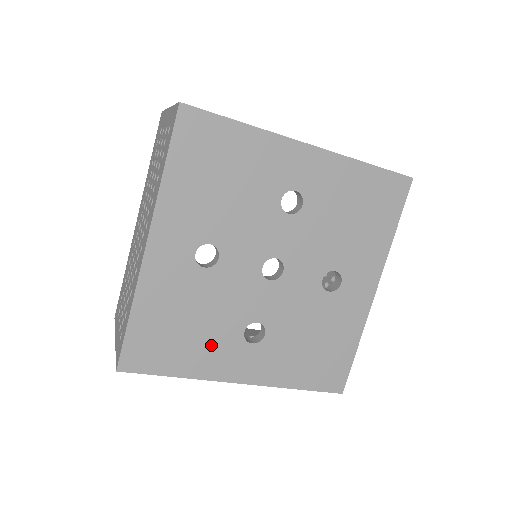
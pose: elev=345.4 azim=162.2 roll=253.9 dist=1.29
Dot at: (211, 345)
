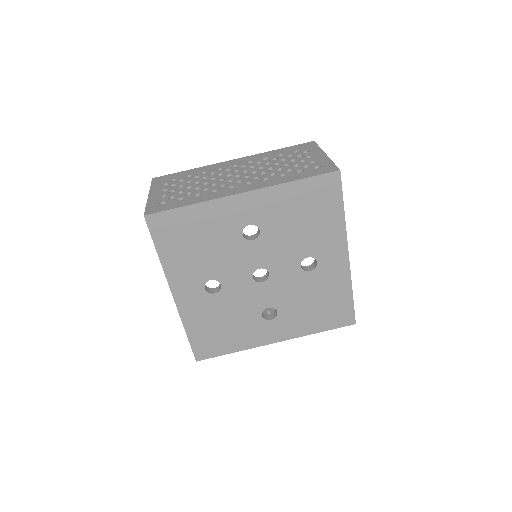
Dot at: (244, 330)
